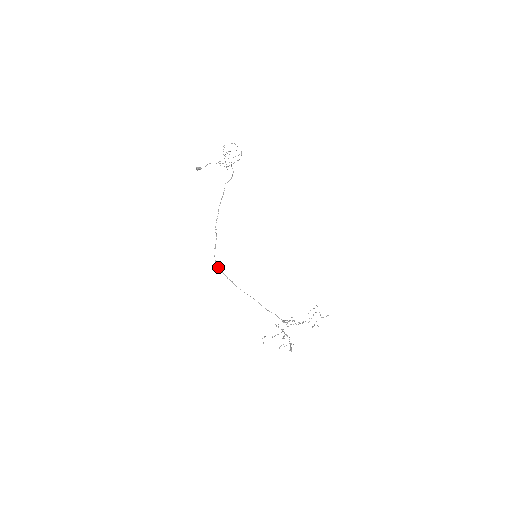
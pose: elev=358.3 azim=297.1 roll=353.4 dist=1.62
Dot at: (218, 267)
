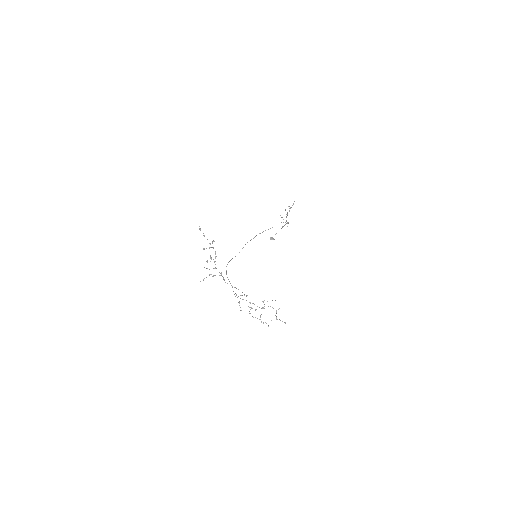
Dot at: occluded
